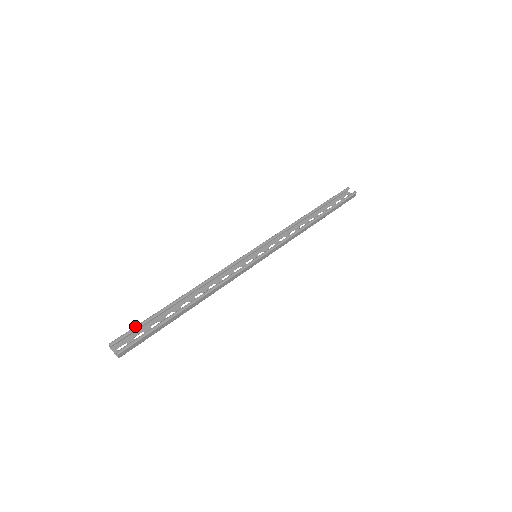
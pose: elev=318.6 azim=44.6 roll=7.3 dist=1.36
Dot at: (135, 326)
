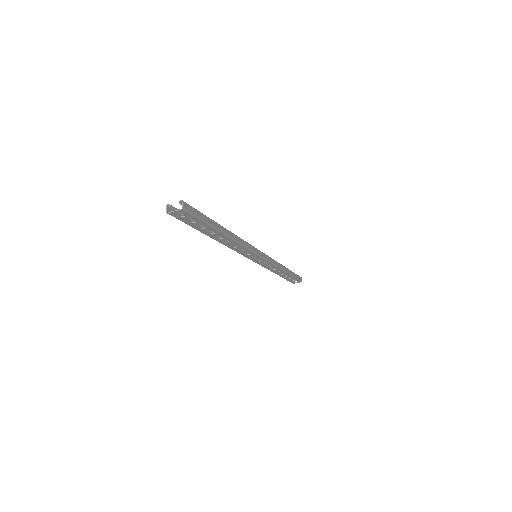
Dot at: (184, 215)
